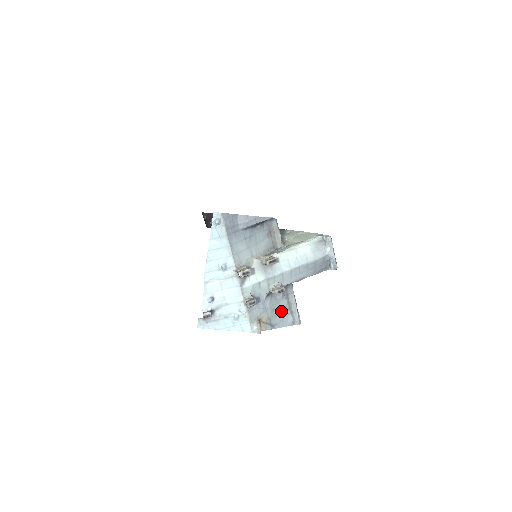
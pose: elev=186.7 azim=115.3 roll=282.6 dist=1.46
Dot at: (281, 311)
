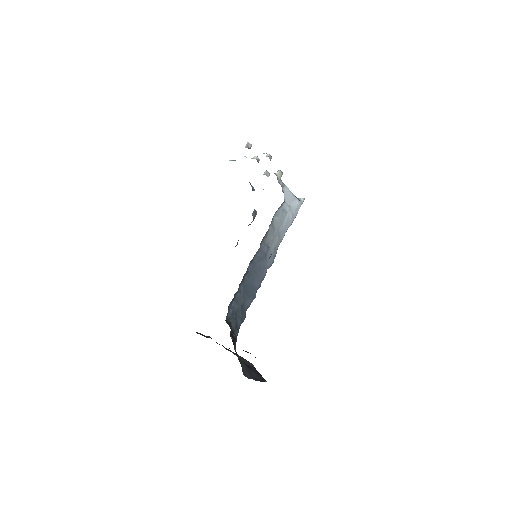
Dot at: occluded
